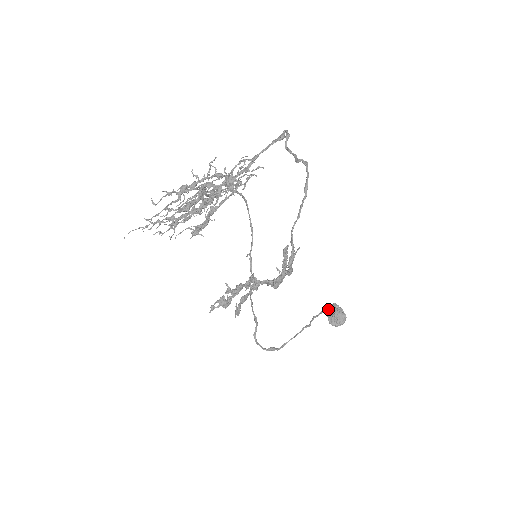
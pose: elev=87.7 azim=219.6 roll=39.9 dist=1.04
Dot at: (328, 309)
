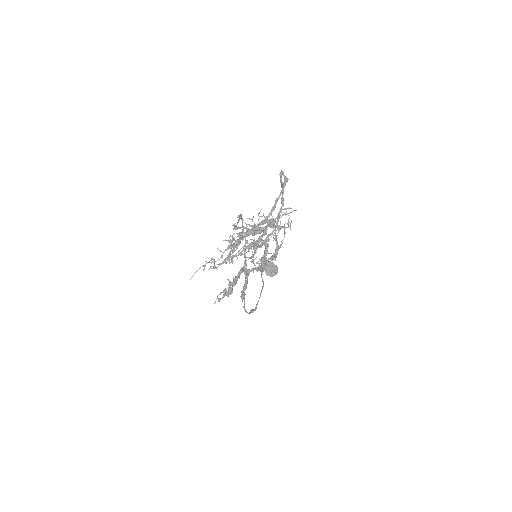
Dot at: occluded
